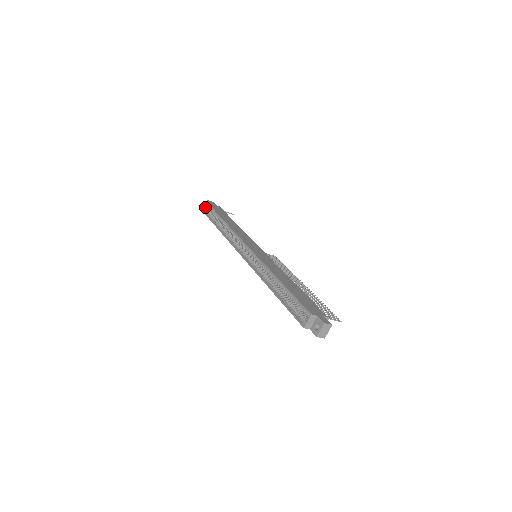
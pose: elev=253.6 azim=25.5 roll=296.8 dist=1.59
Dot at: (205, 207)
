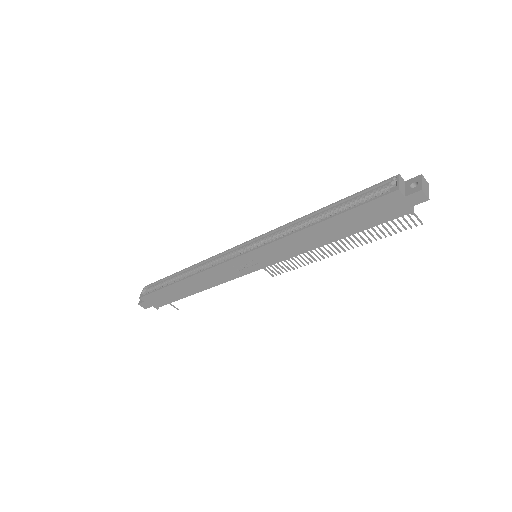
Dot at: (144, 293)
